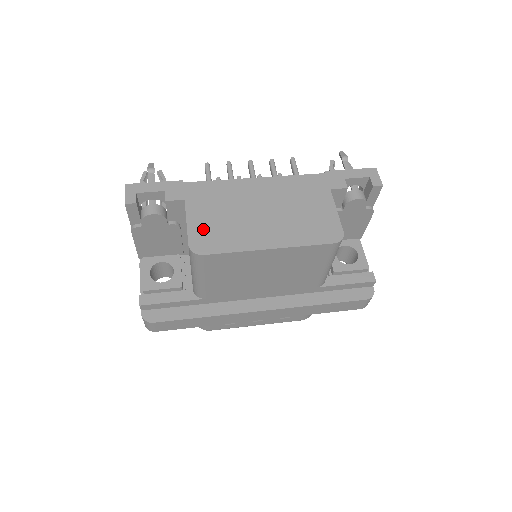
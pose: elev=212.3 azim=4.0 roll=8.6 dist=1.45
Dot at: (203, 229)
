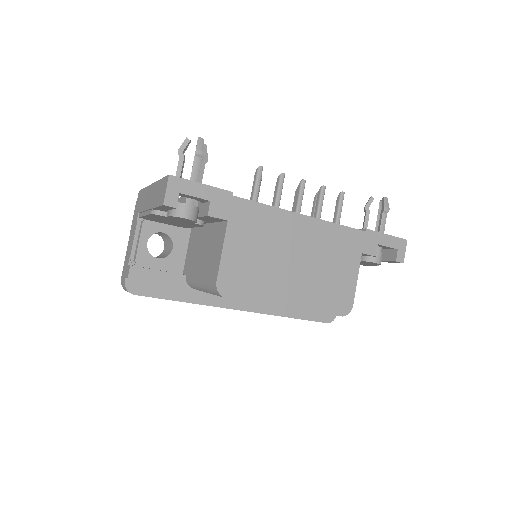
Dot at: (236, 266)
